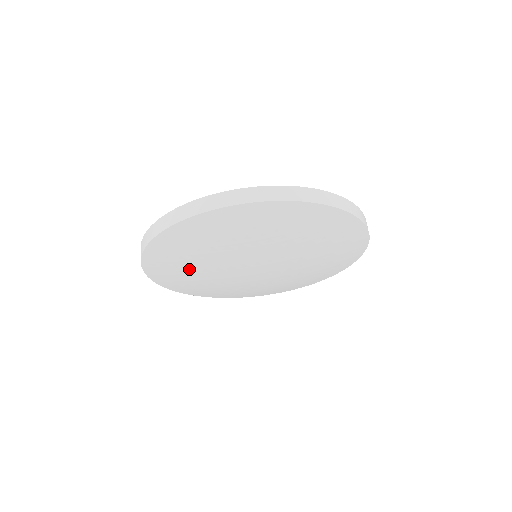
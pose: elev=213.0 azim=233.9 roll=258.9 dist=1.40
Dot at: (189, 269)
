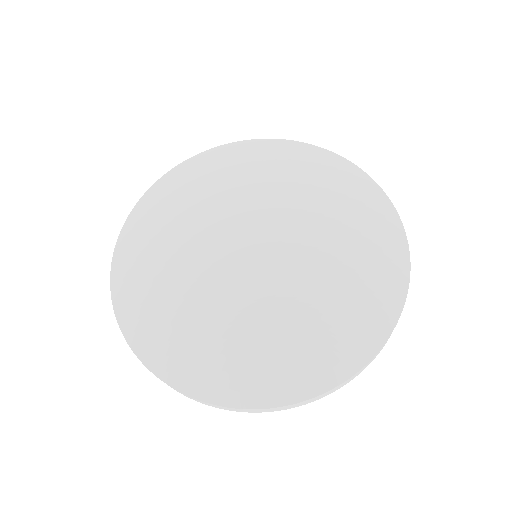
Dot at: (184, 211)
